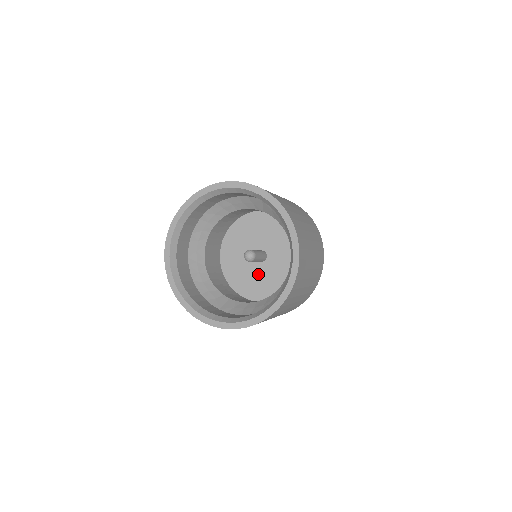
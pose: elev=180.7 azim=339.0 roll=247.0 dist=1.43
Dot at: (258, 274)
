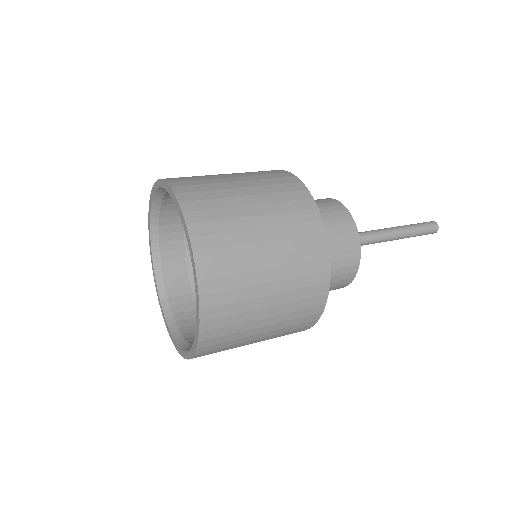
Dot at: occluded
